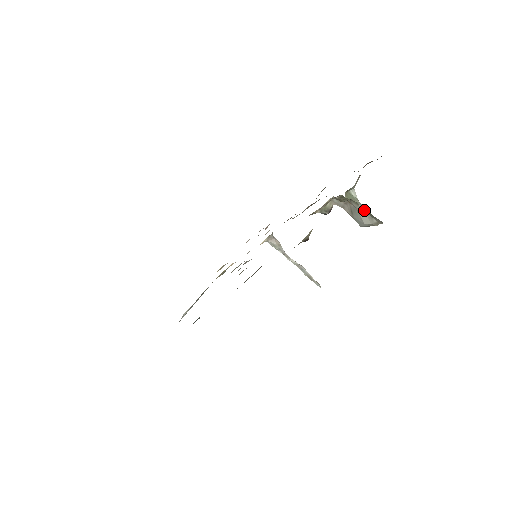
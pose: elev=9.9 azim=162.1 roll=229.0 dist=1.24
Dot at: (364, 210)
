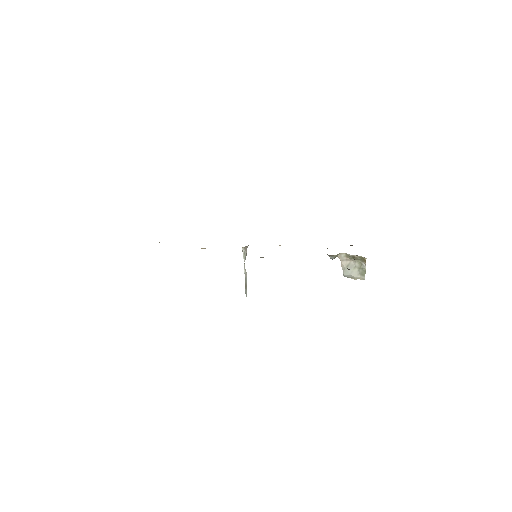
Dot at: (360, 269)
